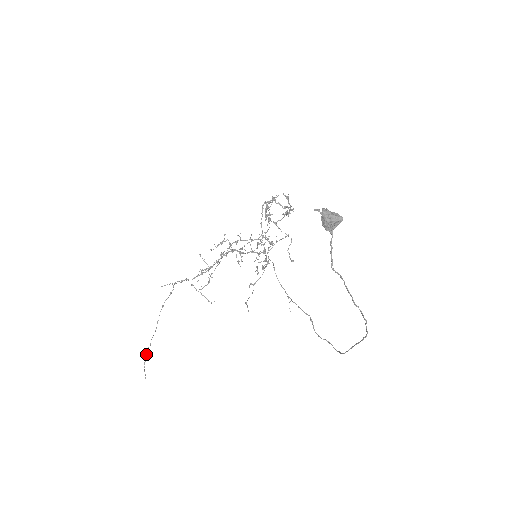
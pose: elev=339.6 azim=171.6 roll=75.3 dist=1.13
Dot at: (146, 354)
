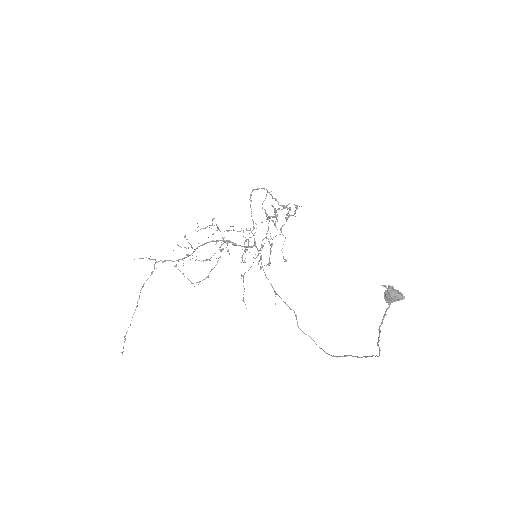
Dot at: (126, 333)
